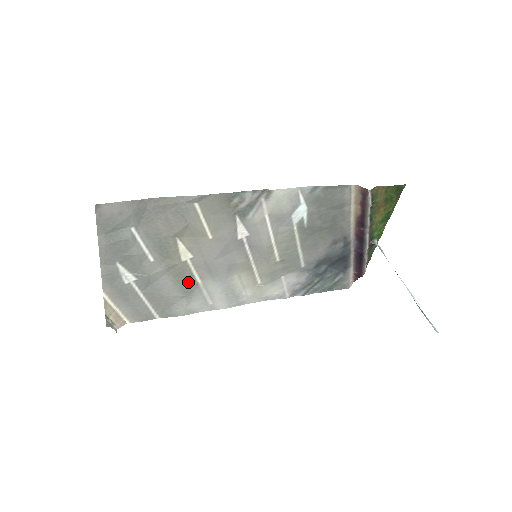
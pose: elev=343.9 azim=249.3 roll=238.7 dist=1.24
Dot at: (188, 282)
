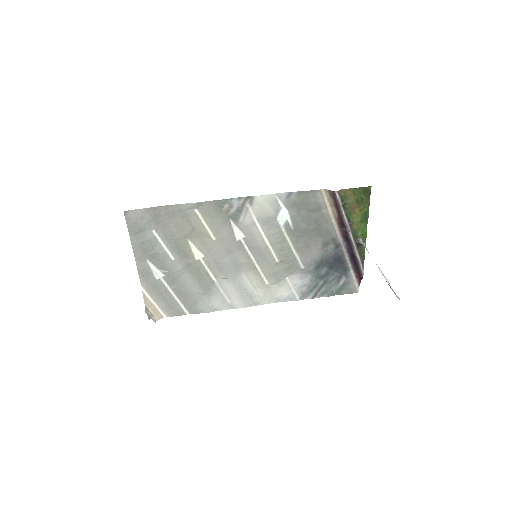
Dot at: (205, 280)
